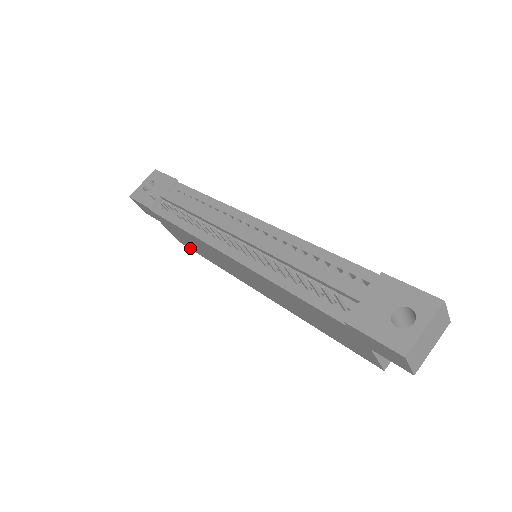
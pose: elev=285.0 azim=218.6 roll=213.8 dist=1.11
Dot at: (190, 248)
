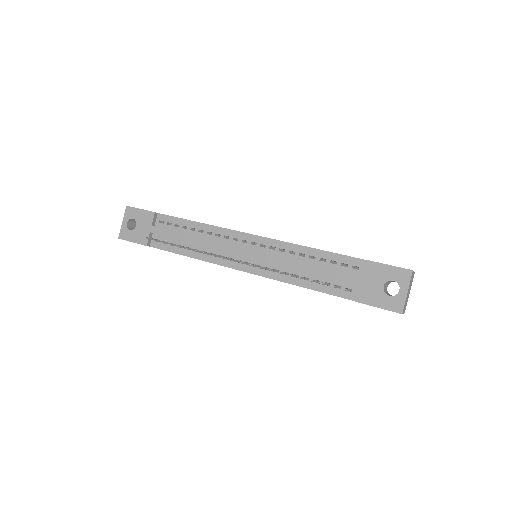
Dot at: occluded
